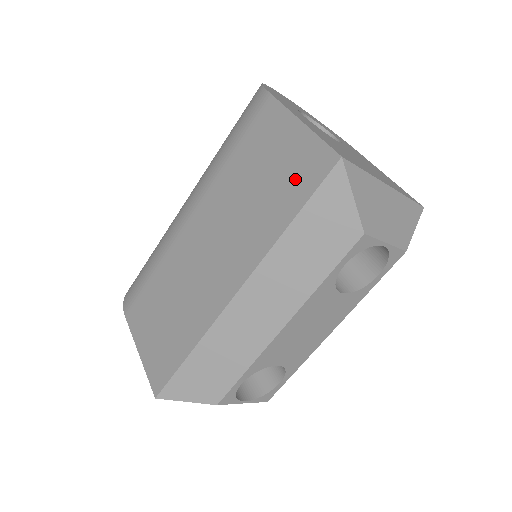
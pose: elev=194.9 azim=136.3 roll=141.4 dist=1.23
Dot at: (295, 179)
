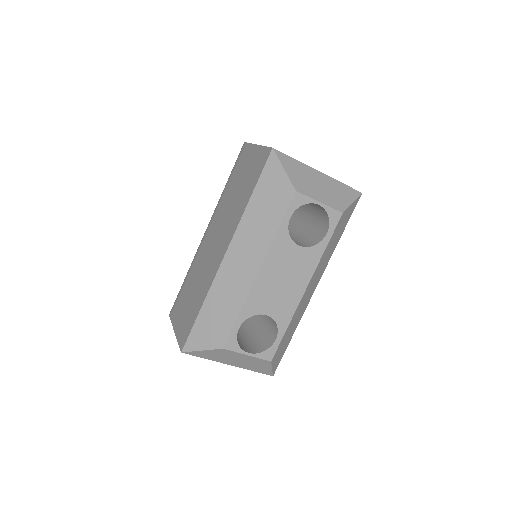
Dot at: (254, 173)
